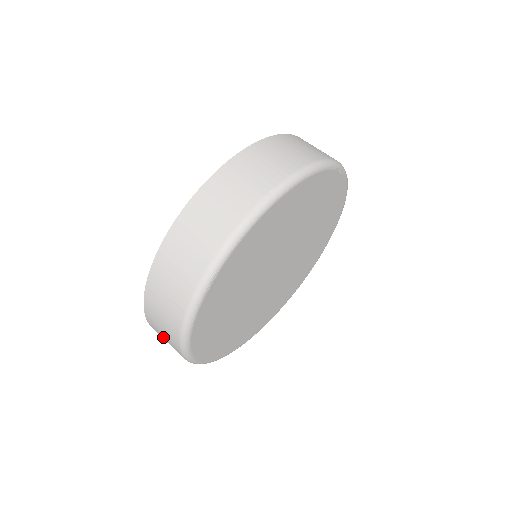
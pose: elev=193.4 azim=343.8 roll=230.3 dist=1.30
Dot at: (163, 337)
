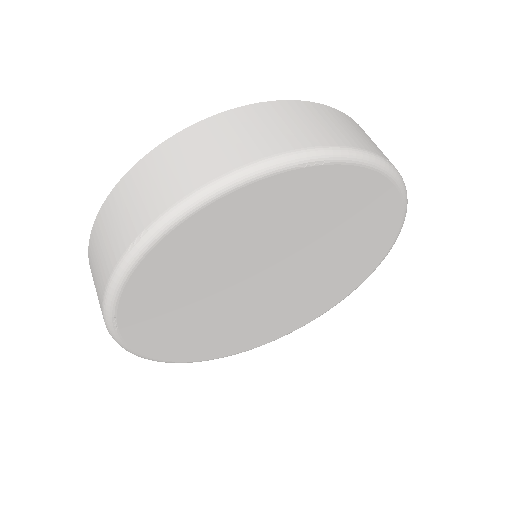
Dot at: (138, 194)
